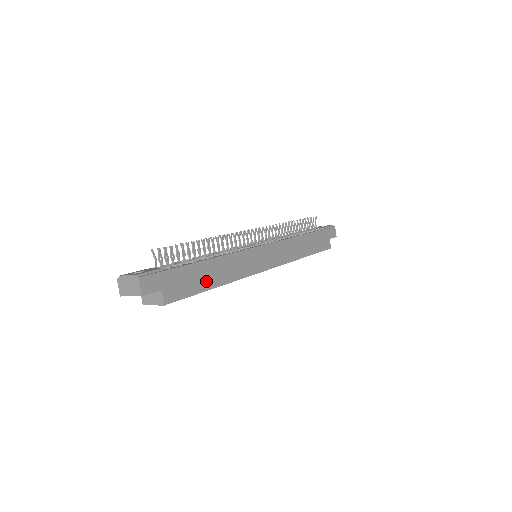
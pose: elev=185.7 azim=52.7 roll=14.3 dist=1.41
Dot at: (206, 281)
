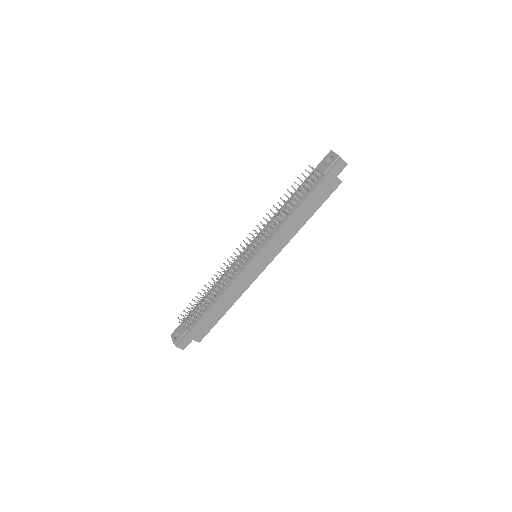
Dot at: (218, 314)
